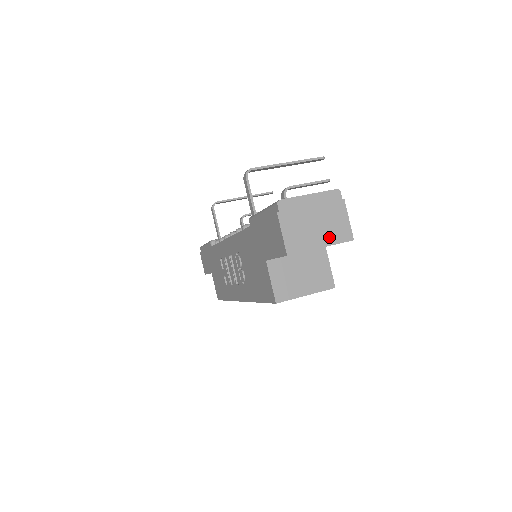
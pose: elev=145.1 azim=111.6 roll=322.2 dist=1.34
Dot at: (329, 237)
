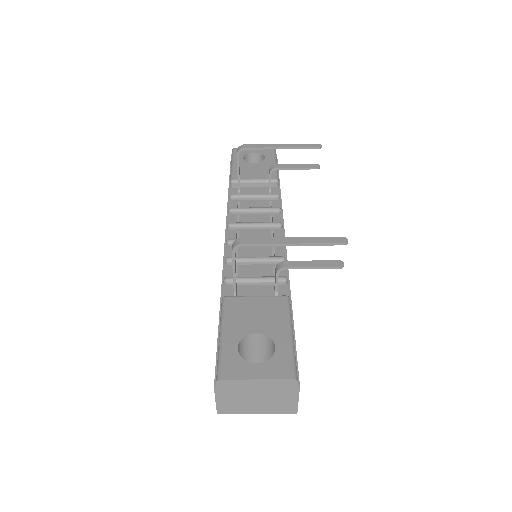
Dot at: (269, 409)
